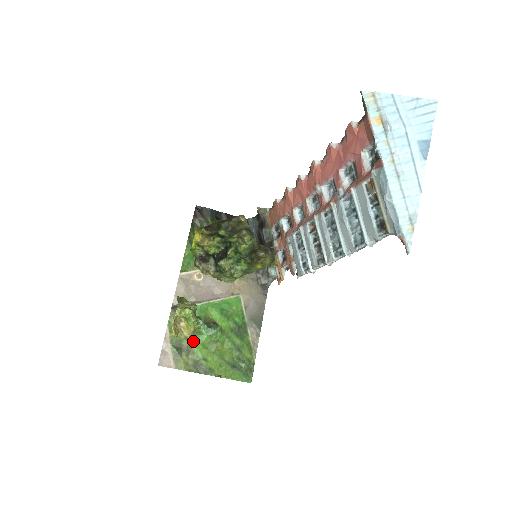
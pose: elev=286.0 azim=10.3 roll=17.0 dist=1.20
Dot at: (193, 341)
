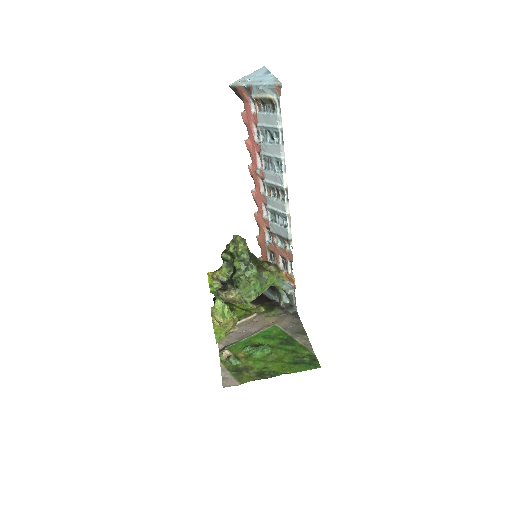
Dot at: (248, 362)
